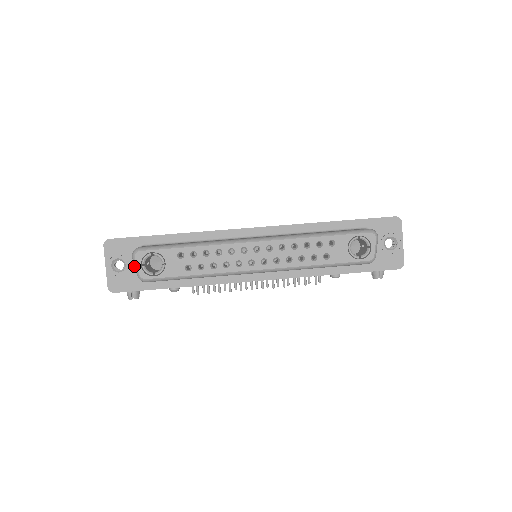
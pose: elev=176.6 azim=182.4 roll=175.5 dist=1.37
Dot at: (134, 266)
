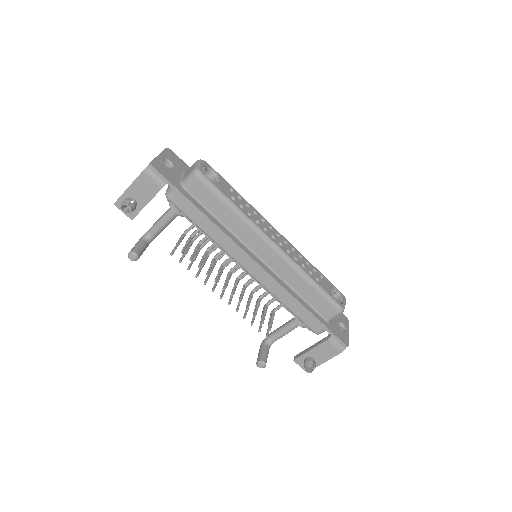
Dot at: (179, 174)
